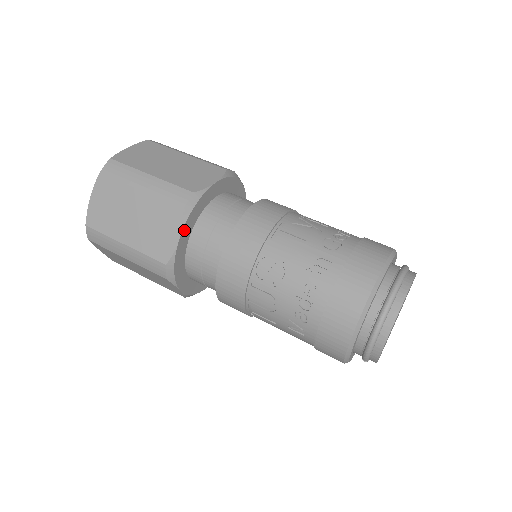
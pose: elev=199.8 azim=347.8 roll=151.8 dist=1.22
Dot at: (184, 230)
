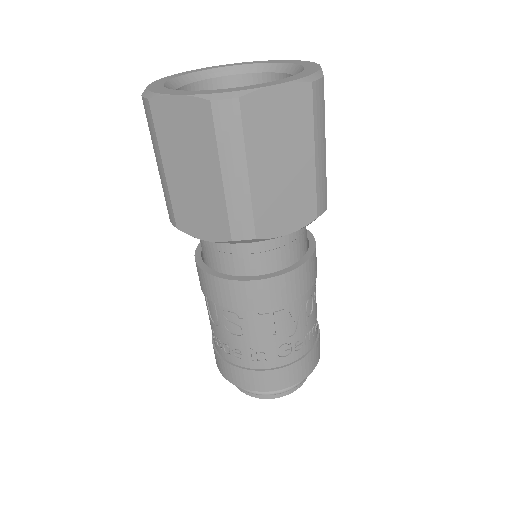
Dot at: (216, 240)
